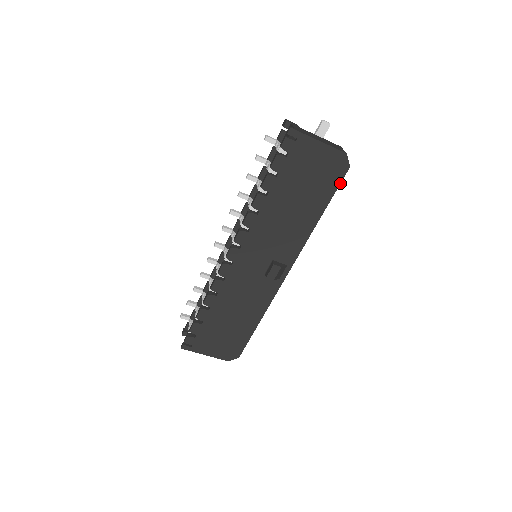
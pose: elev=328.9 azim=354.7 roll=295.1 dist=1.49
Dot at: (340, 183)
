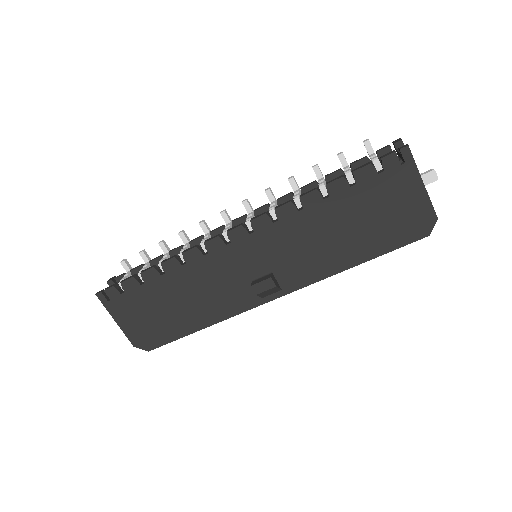
Dot at: occluded
